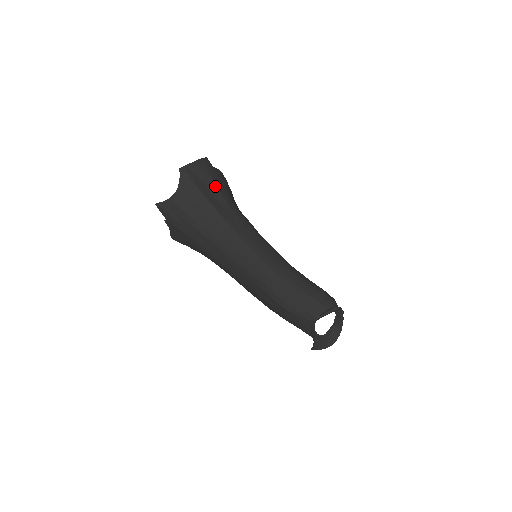
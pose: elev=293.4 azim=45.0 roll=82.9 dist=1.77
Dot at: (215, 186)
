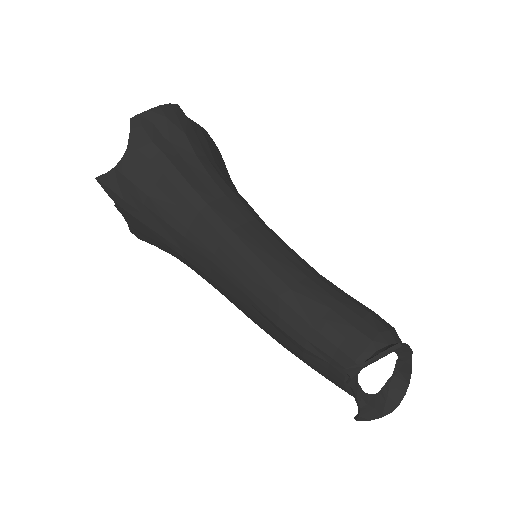
Dot at: (188, 145)
